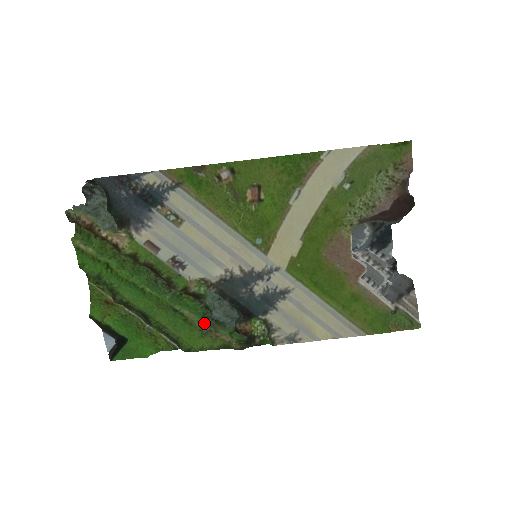
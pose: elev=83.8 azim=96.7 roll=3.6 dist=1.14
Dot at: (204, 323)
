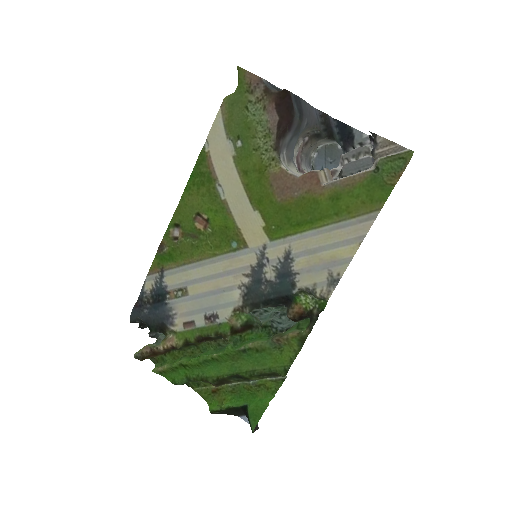
Dot at: (270, 339)
